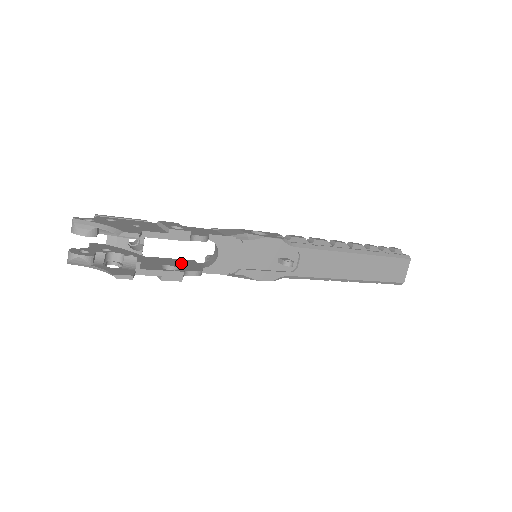
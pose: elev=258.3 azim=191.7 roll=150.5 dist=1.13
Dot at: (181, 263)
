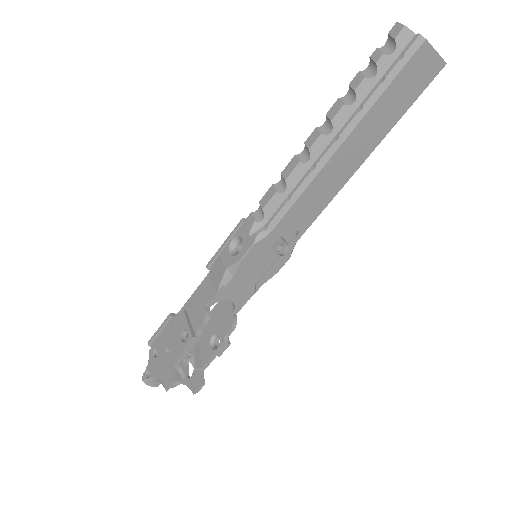
Dot at: (219, 317)
